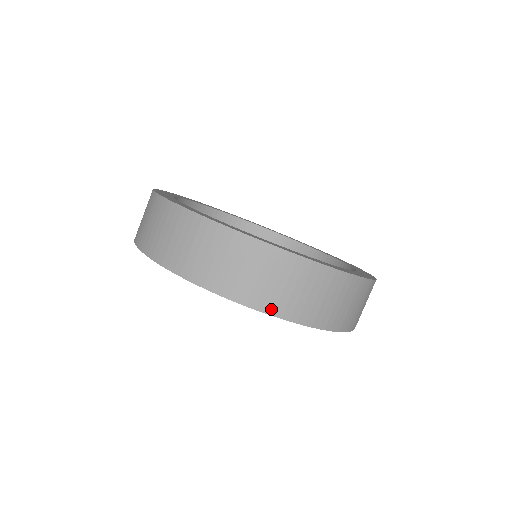
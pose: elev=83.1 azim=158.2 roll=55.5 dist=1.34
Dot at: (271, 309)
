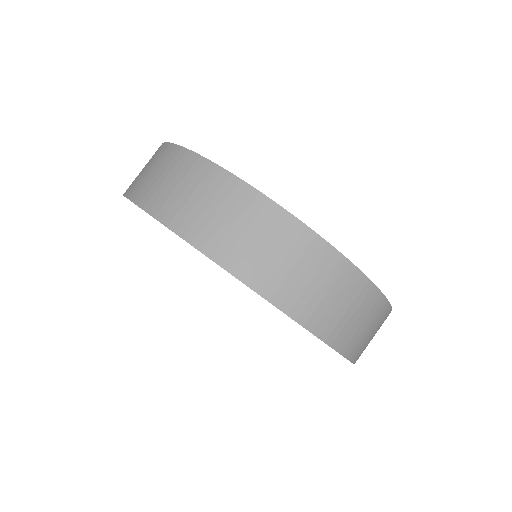
Dot at: (168, 219)
